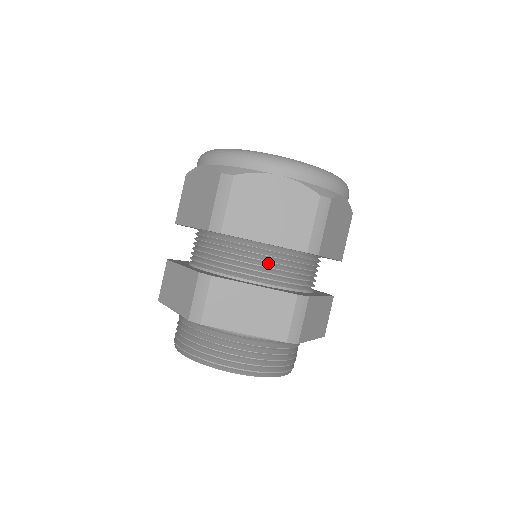
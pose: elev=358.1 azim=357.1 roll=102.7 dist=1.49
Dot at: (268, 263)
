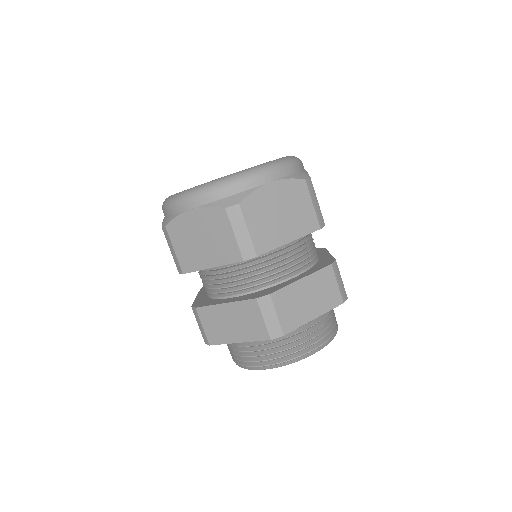
Dot at: (293, 255)
